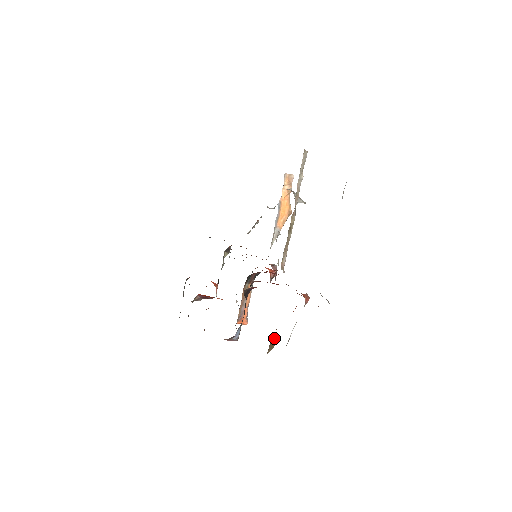
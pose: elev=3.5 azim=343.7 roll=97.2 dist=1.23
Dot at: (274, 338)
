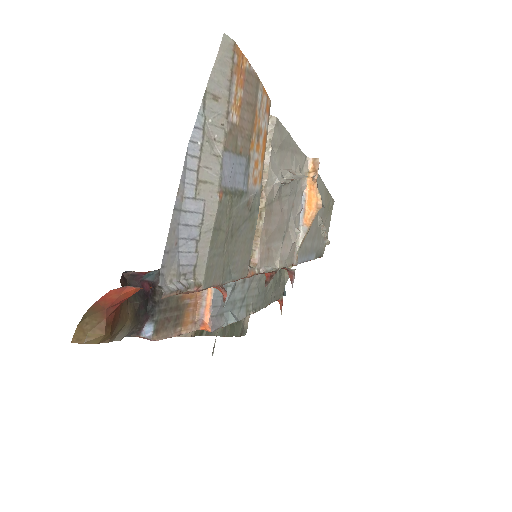
Dot at: (104, 325)
